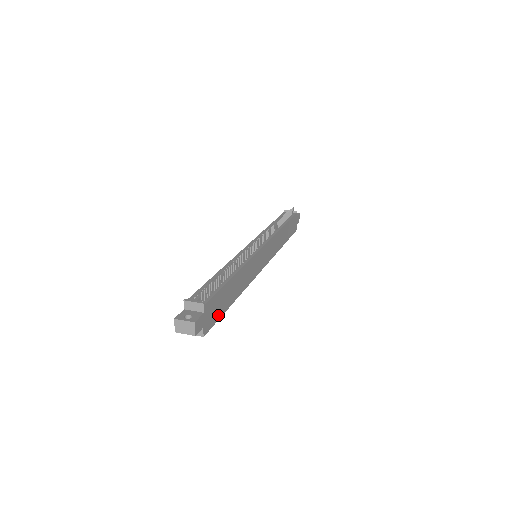
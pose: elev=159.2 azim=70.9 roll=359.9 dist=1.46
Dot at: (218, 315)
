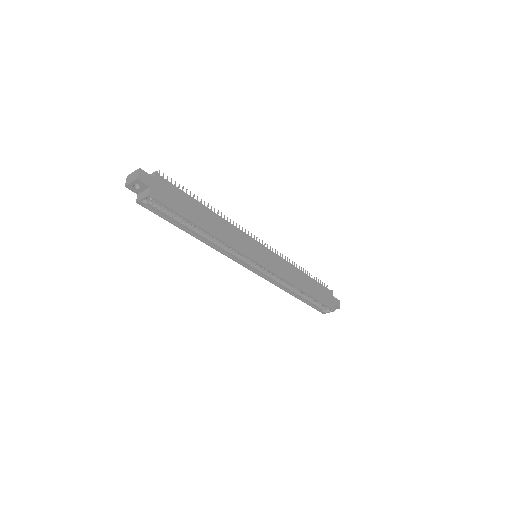
Dot at: (176, 208)
